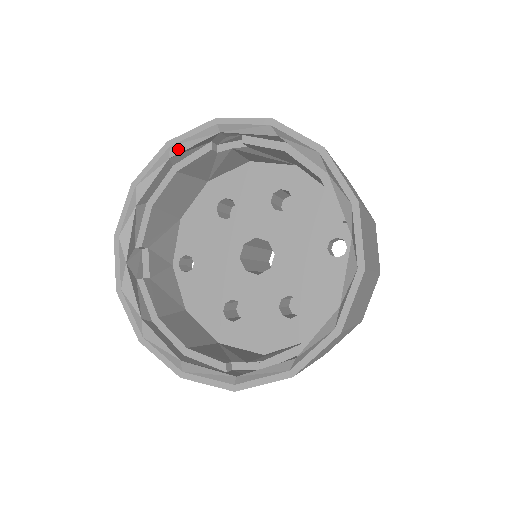
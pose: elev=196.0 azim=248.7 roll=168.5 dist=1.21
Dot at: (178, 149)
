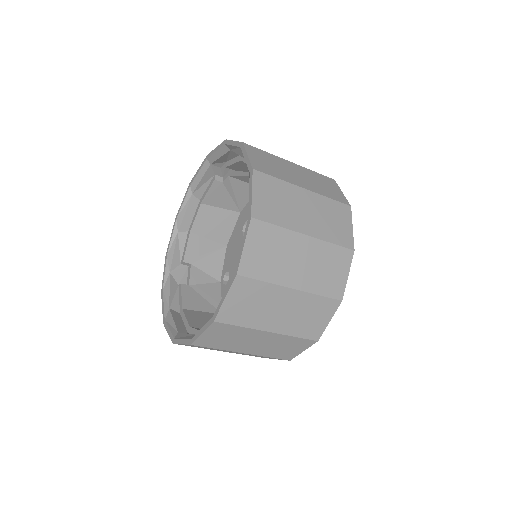
Dot at: (194, 185)
